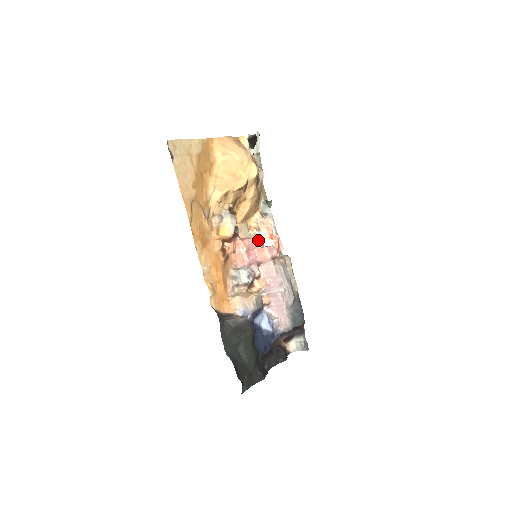
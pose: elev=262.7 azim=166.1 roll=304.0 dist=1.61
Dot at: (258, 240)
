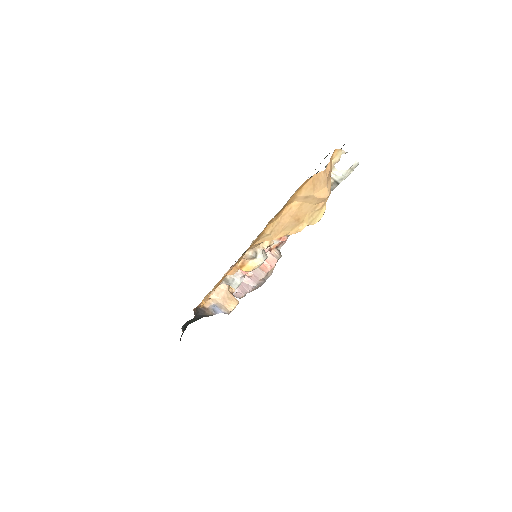
Dot at: occluded
